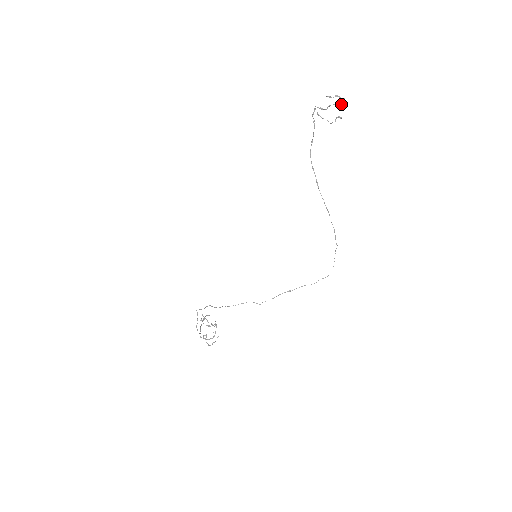
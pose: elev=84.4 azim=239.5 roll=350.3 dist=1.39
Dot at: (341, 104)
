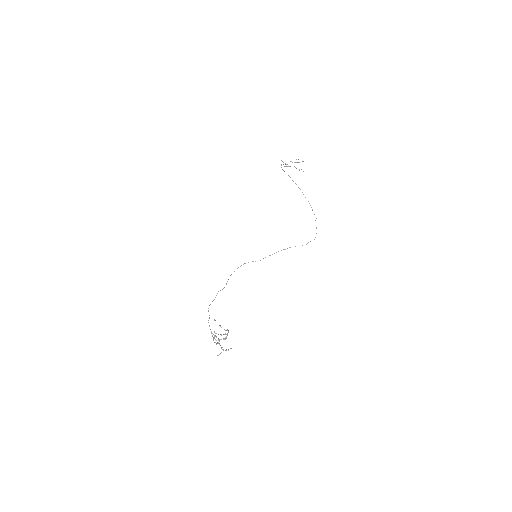
Dot at: occluded
